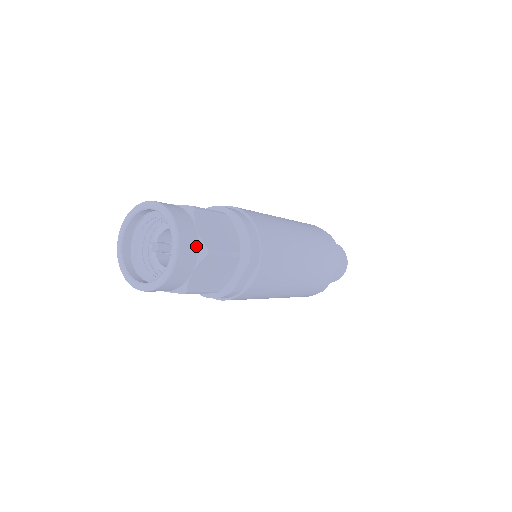
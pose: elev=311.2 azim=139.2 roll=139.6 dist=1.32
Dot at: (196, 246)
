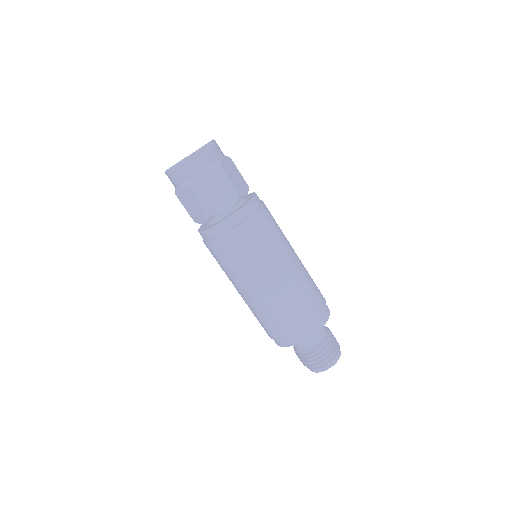
Dot at: (215, 160)
